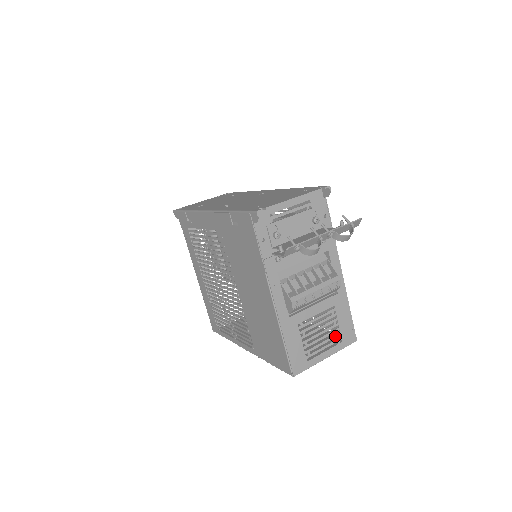
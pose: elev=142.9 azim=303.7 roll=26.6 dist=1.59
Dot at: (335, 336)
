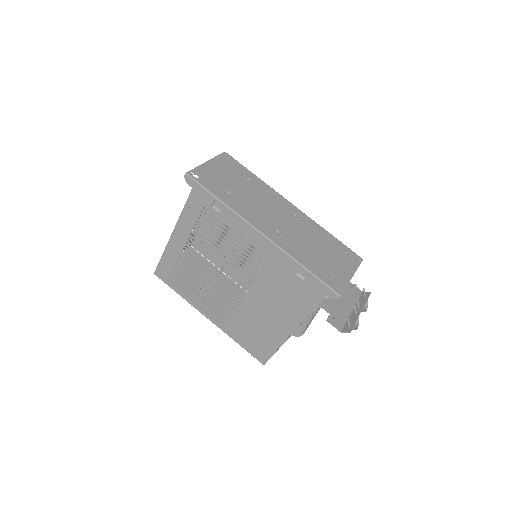
Dot at: occluded
